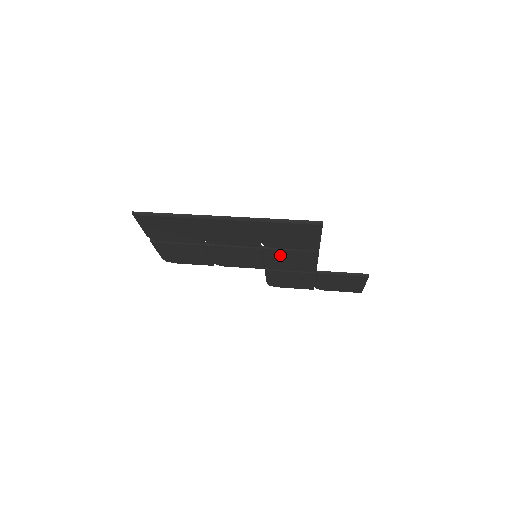
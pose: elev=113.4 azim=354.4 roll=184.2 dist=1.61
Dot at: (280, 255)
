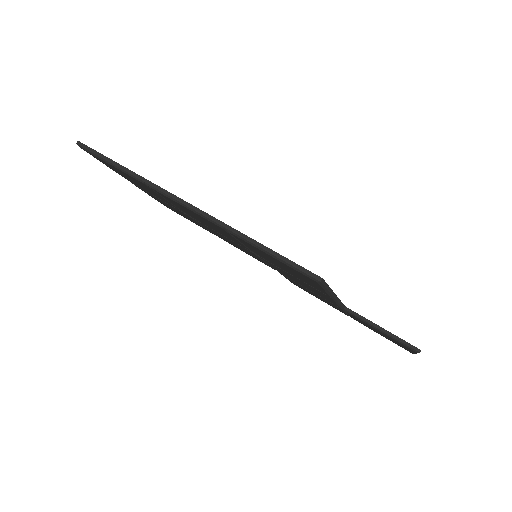
Dot at: (285, 272)
